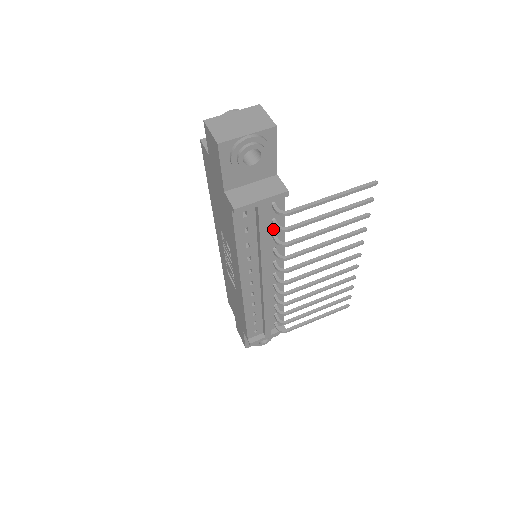
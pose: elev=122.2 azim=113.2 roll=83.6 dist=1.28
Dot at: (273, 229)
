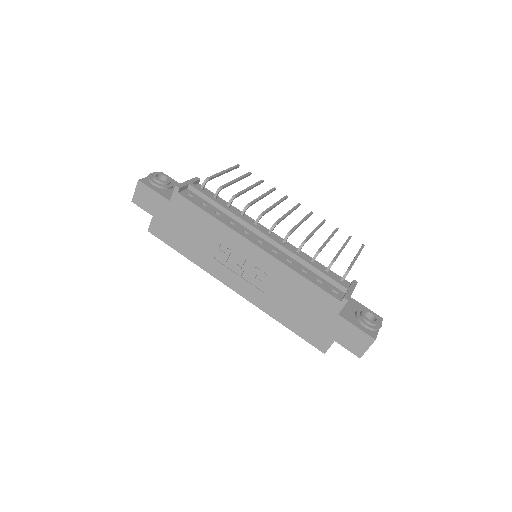
Dot at: occluded
